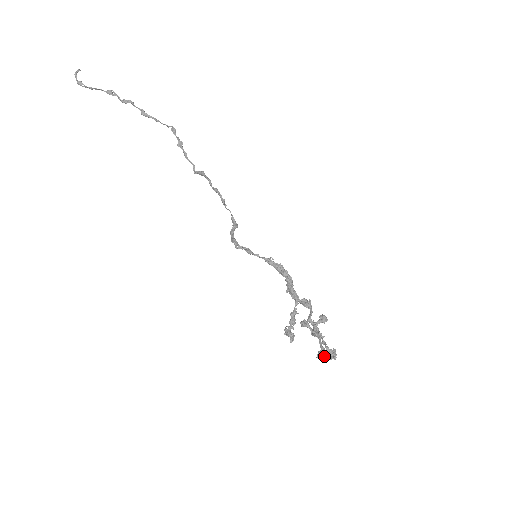
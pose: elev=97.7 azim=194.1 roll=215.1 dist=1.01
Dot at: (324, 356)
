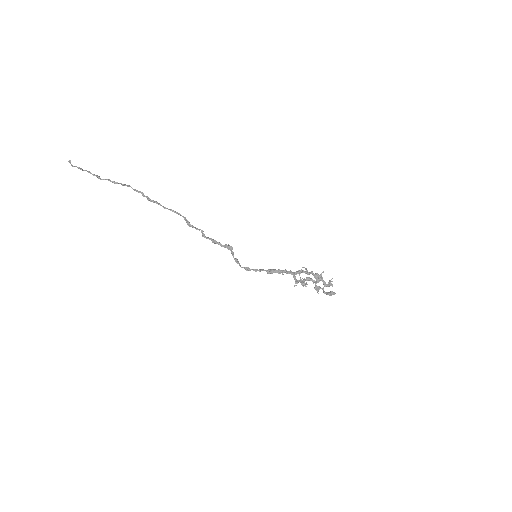
Dot at: occluded
